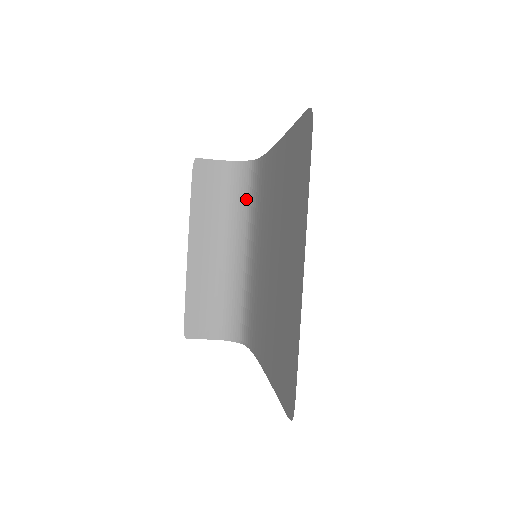
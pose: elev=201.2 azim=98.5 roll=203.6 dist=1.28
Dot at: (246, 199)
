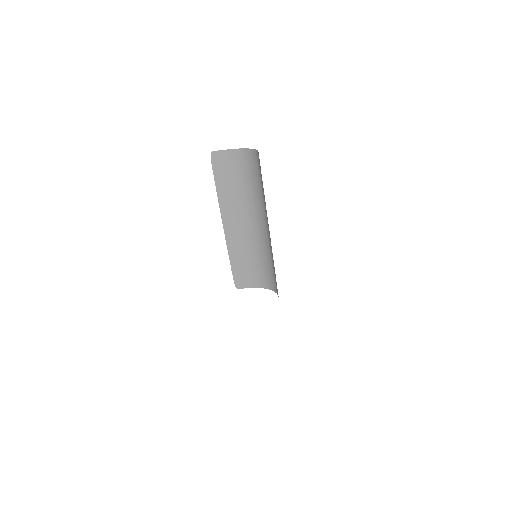
Dot at: (259, 183)
